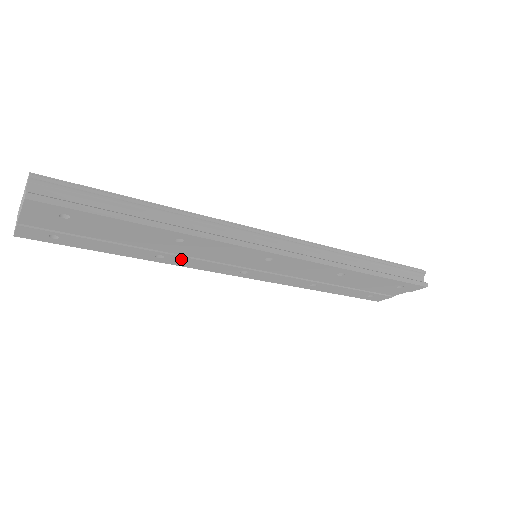
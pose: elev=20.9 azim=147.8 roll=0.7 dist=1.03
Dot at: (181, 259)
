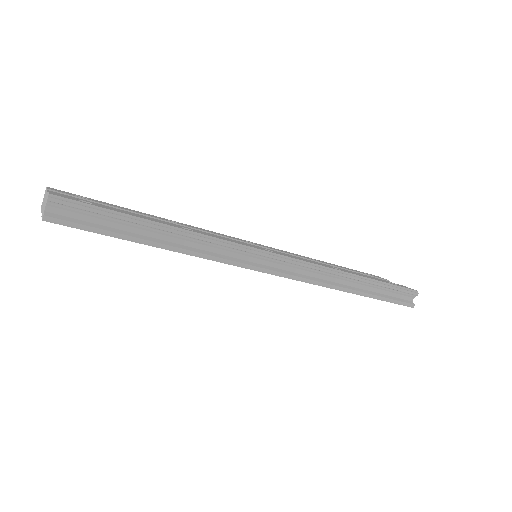
Dot at: occluded
